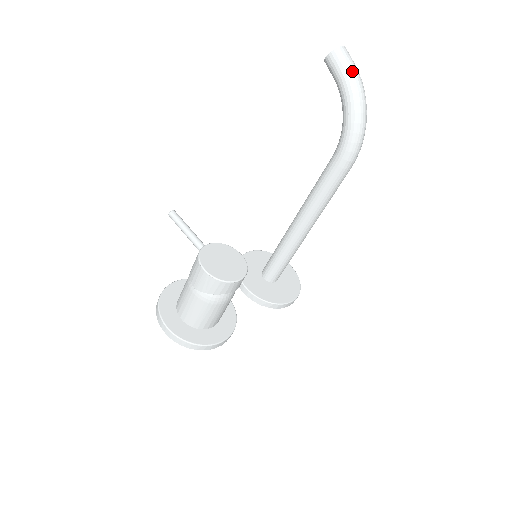
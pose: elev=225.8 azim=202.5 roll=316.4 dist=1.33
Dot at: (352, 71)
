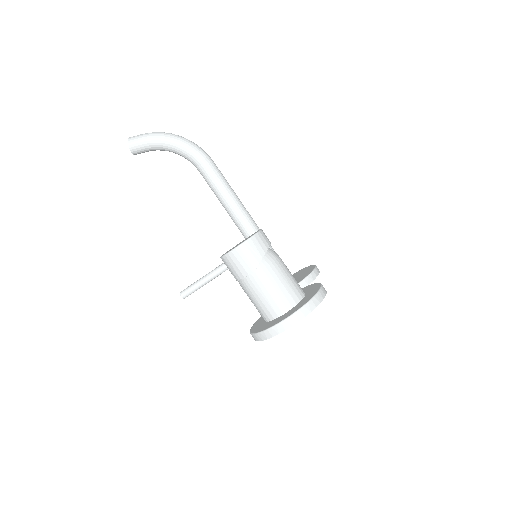
Dot at: (147, 134)
